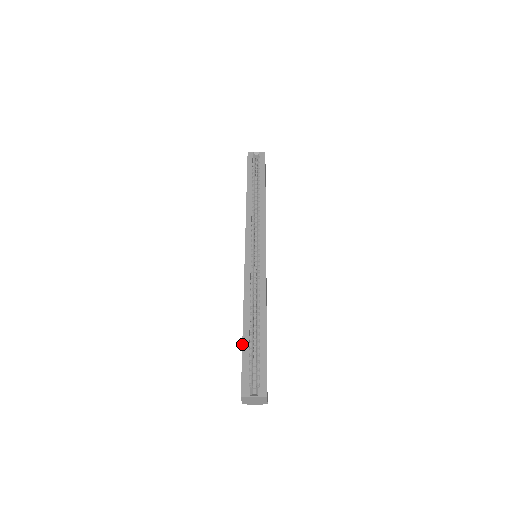
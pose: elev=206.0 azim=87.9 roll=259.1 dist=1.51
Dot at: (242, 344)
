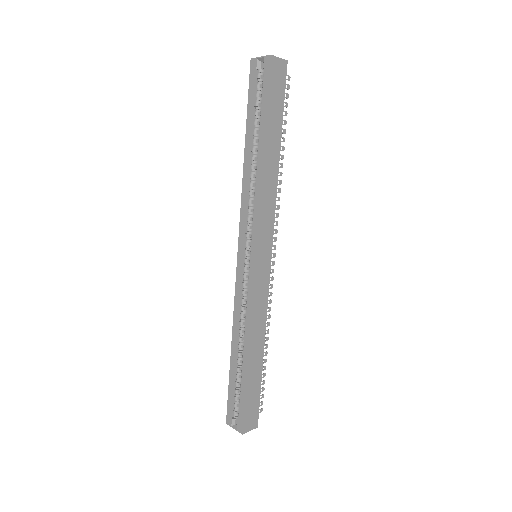
Dot at: (229, 374)
